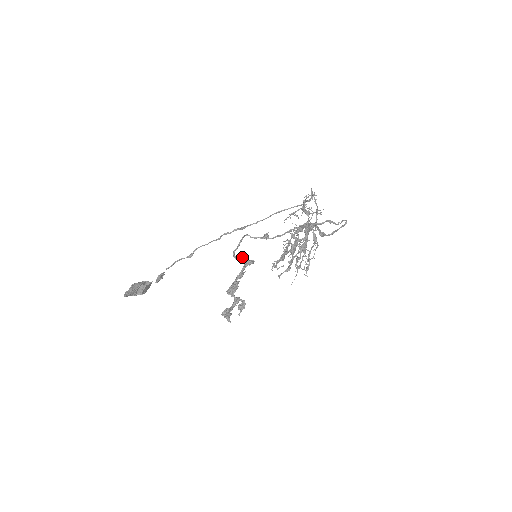
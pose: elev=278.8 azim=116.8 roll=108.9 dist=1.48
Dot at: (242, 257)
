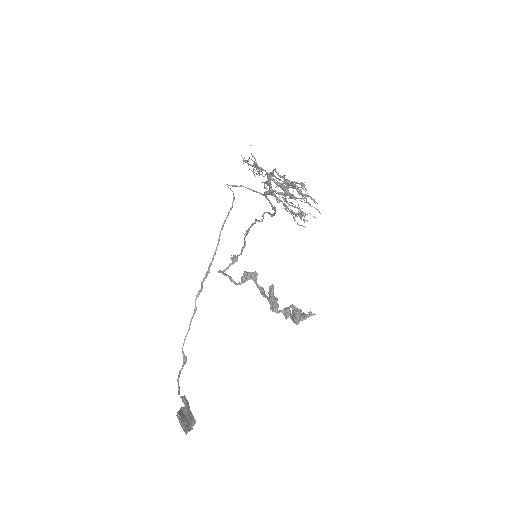
Dot at: (244, 275)
